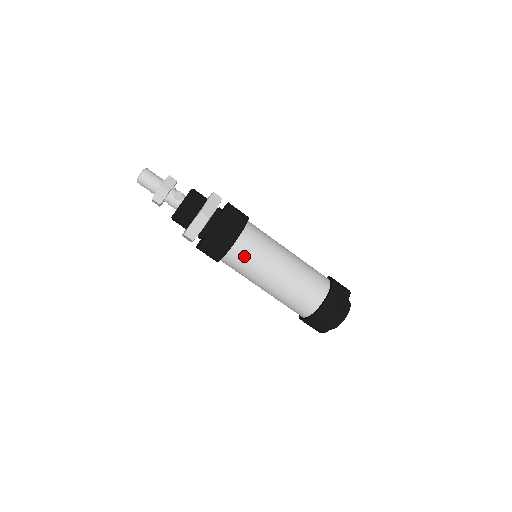
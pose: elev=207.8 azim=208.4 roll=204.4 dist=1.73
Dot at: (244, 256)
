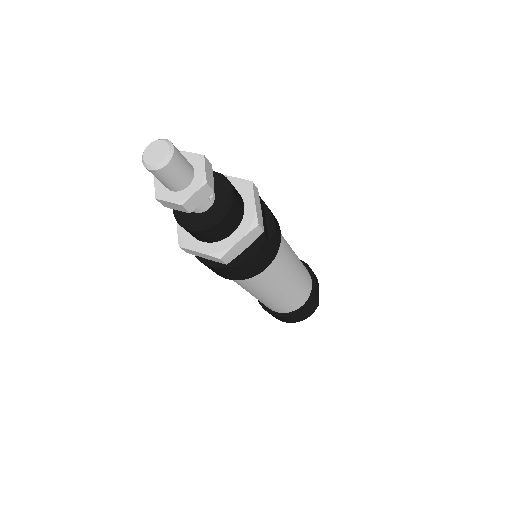
Dot at: (272, 270)
